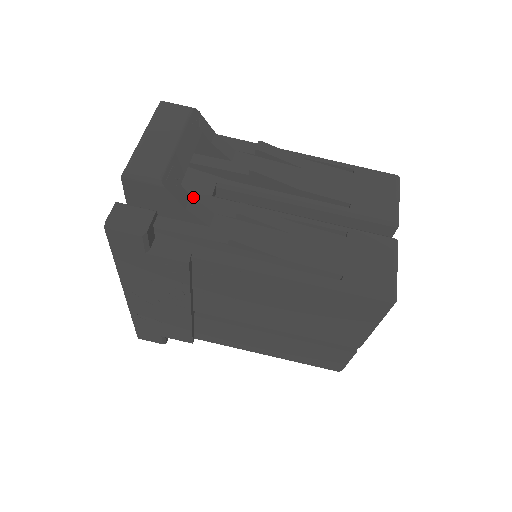
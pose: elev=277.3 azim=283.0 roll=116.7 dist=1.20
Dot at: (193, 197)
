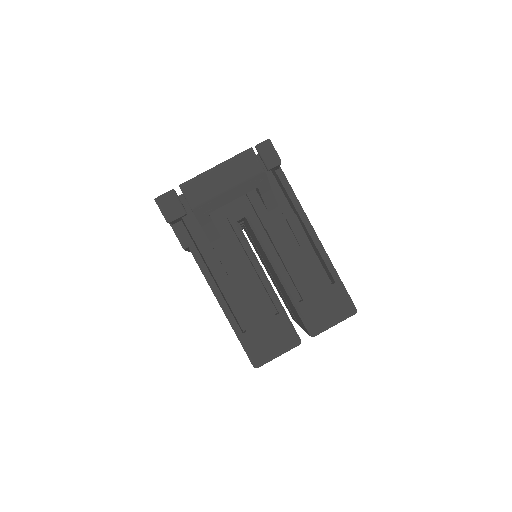
Dot at: occluded
